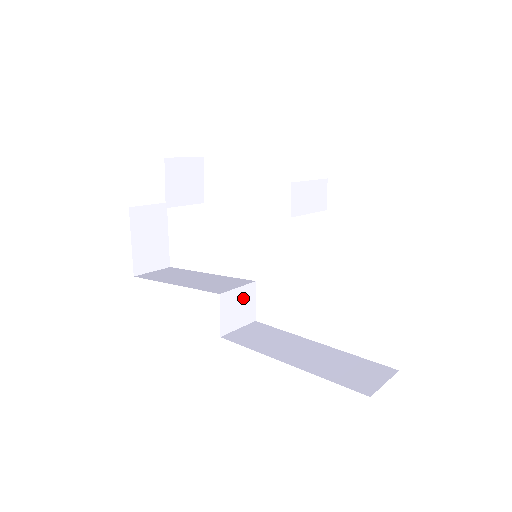
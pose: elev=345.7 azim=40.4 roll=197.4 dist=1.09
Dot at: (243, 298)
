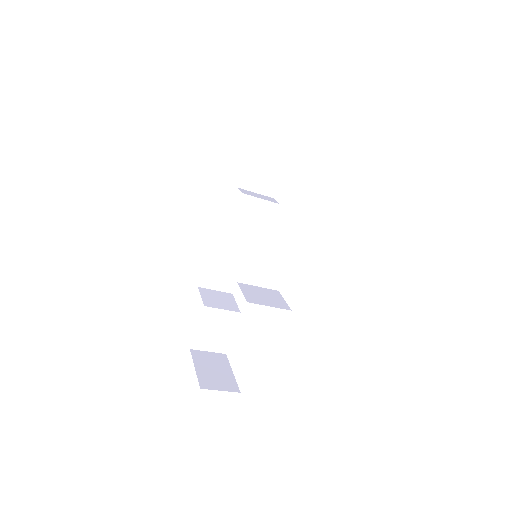
Dot at: (267, 294)
